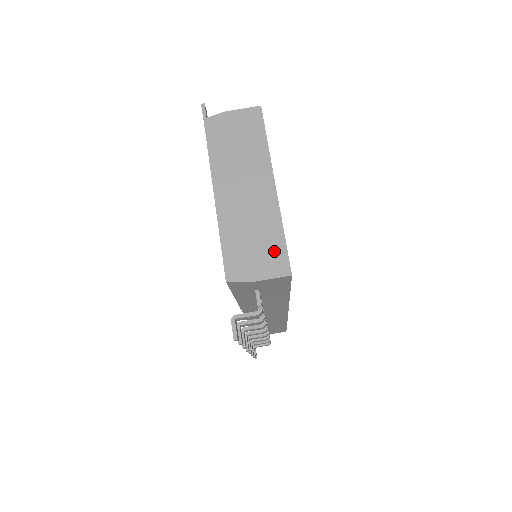
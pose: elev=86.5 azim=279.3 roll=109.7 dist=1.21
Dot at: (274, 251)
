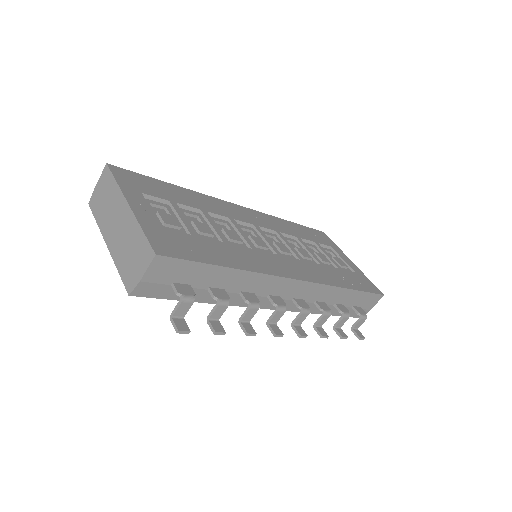
Dot at: (142, 248)
